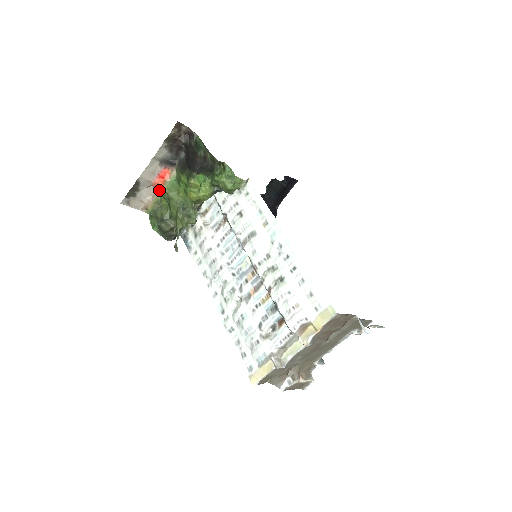
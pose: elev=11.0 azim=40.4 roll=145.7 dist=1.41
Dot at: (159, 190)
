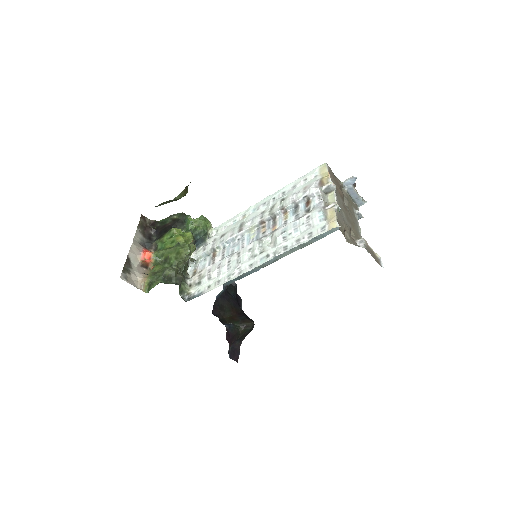
Dot at: (150, 254)
